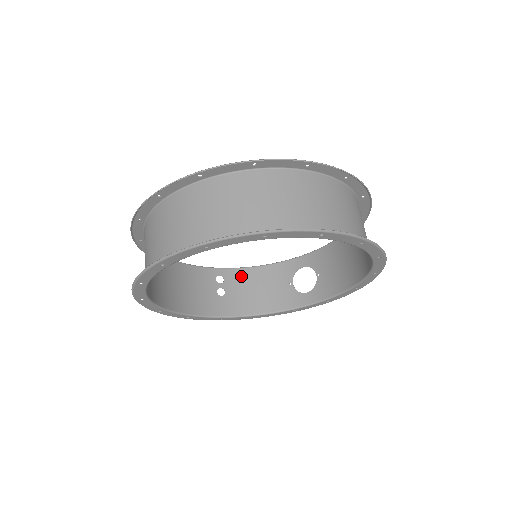
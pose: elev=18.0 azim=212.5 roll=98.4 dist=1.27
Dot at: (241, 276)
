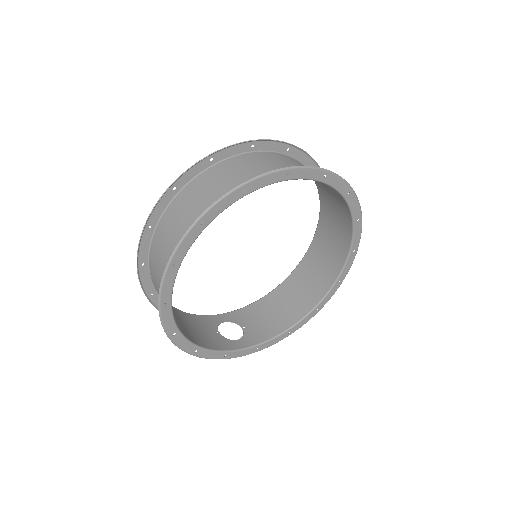
Dot at: (174, 310)
